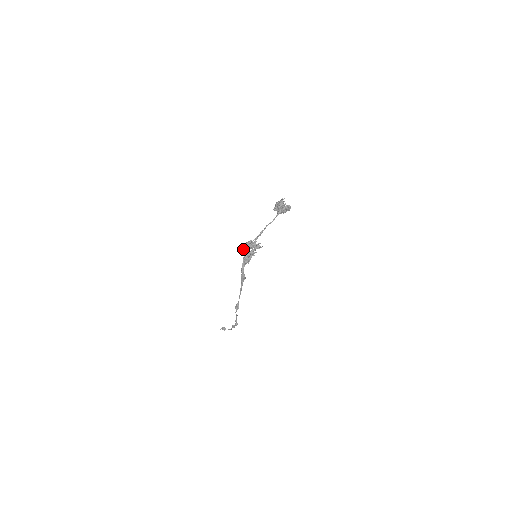
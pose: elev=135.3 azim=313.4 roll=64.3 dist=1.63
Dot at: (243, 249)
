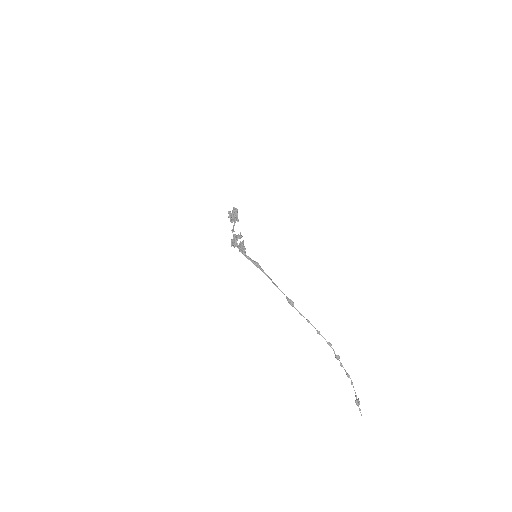
Dot at: occluded
